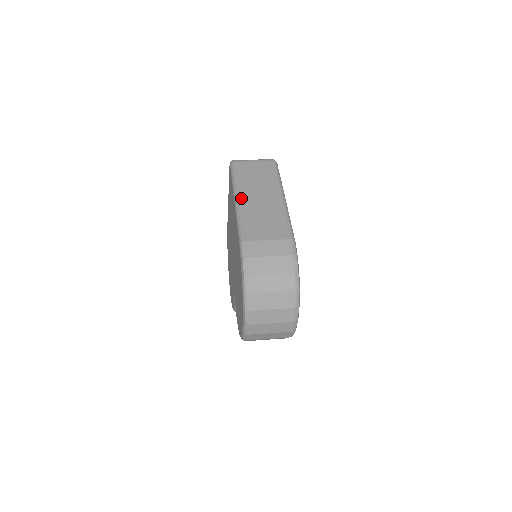
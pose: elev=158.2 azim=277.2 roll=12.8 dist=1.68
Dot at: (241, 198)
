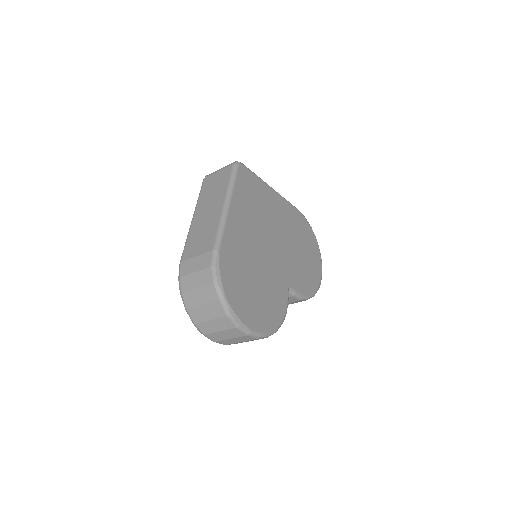
Dot at: (194, 216)
